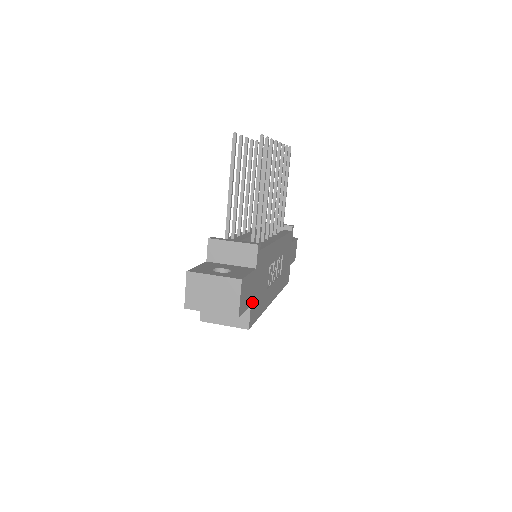
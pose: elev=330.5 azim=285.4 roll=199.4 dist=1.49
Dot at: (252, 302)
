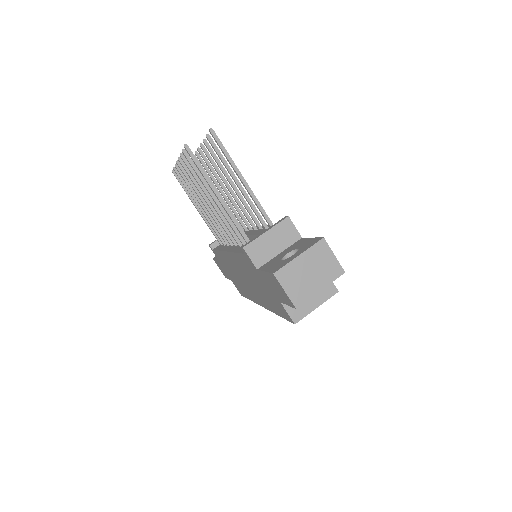
Dot at: occluded
